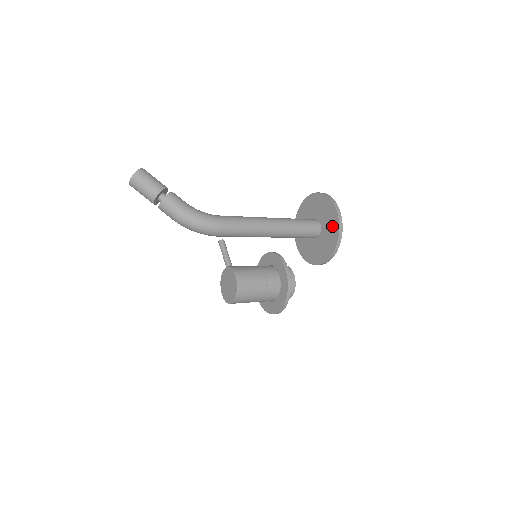
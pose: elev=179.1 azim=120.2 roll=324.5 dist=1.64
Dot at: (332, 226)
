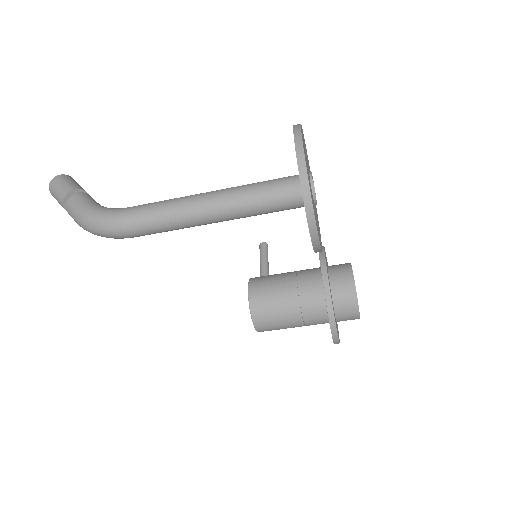
Dot at: occluded
